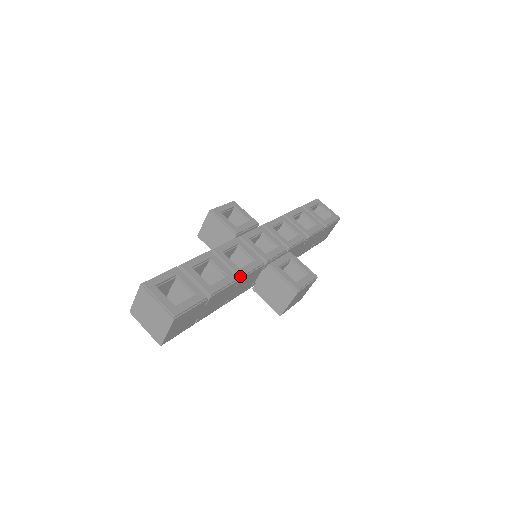
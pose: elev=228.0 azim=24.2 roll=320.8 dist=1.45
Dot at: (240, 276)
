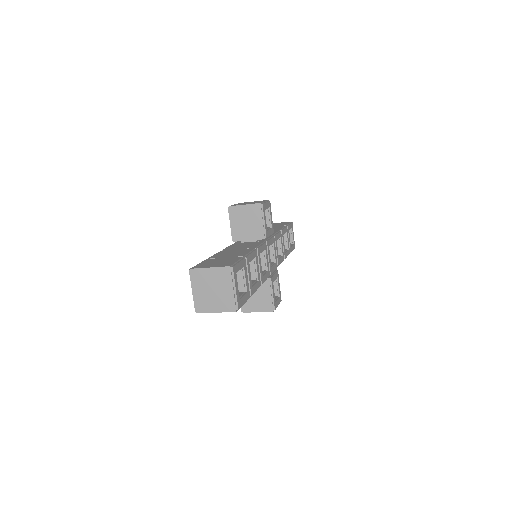
Dot at: (262, 283)
